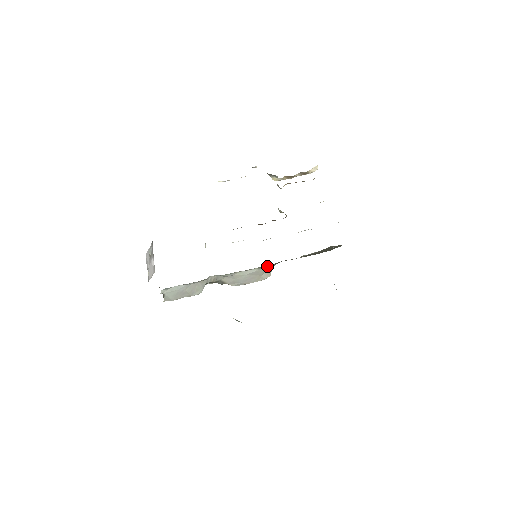
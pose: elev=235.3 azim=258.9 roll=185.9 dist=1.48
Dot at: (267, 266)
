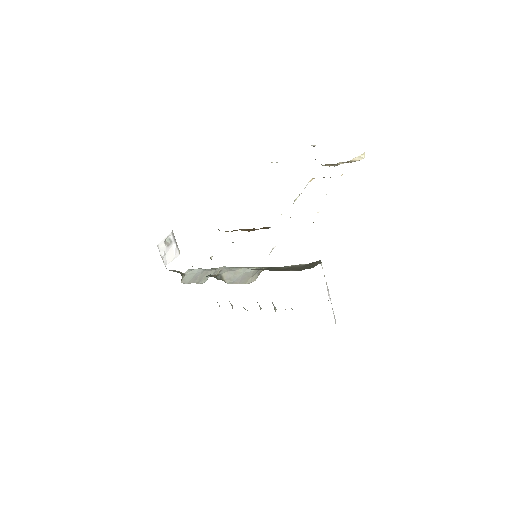
Dot at: occluded
